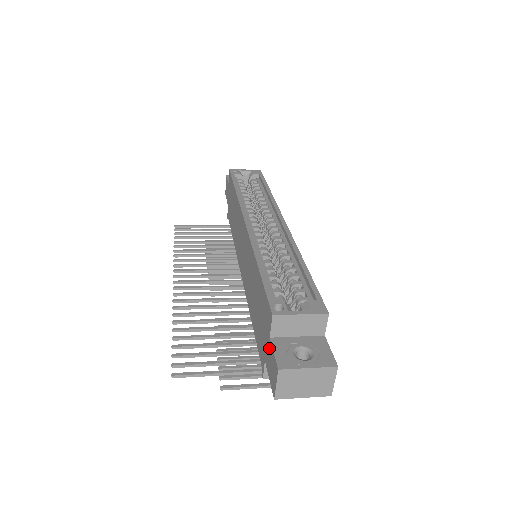
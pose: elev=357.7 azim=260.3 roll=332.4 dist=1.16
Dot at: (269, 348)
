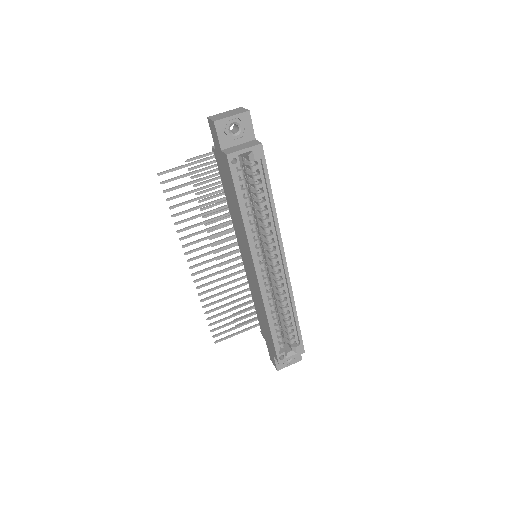
Dot at: (272, 354)
